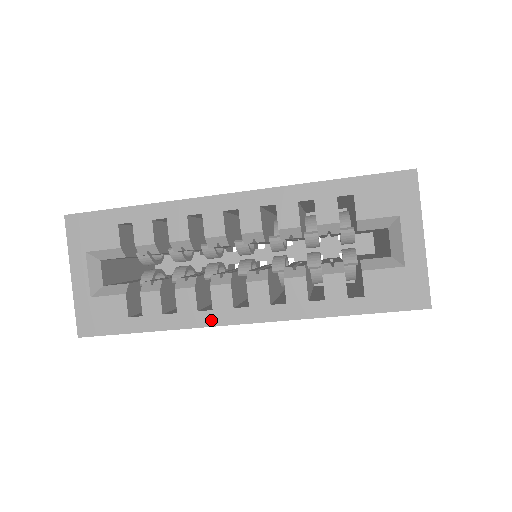
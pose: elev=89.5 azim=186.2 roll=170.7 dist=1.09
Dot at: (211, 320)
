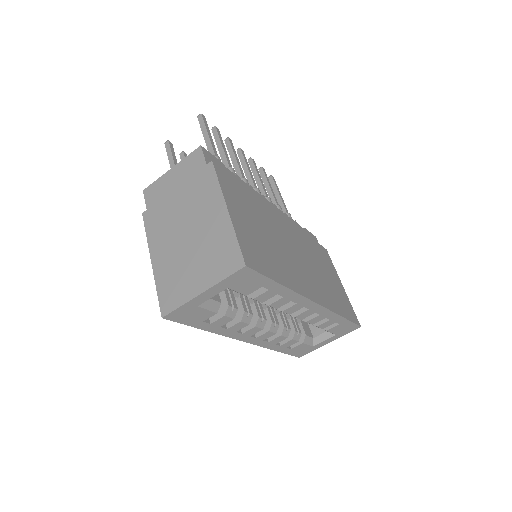
Dot at: (236, 336)
